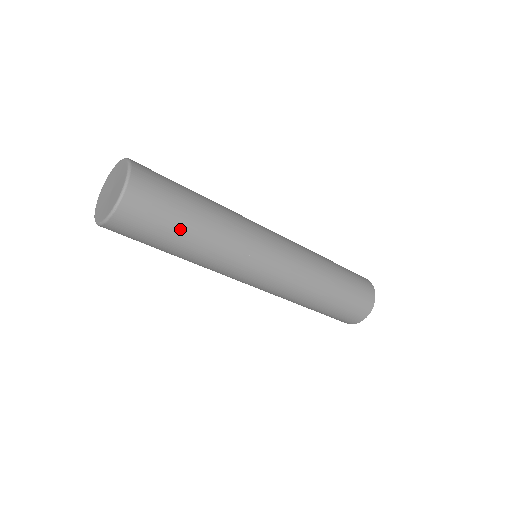
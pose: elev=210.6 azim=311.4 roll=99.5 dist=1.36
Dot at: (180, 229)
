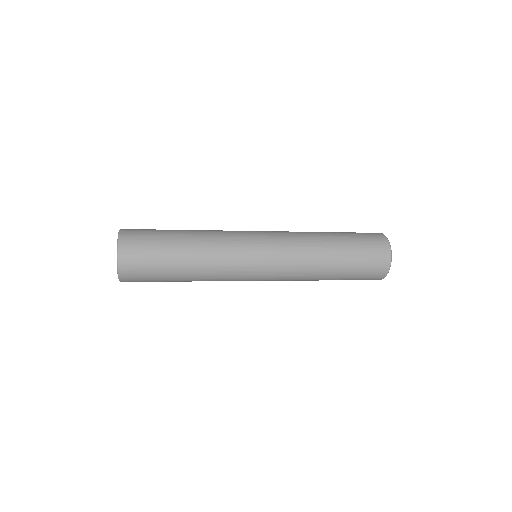
Dot at: (170, 259)
